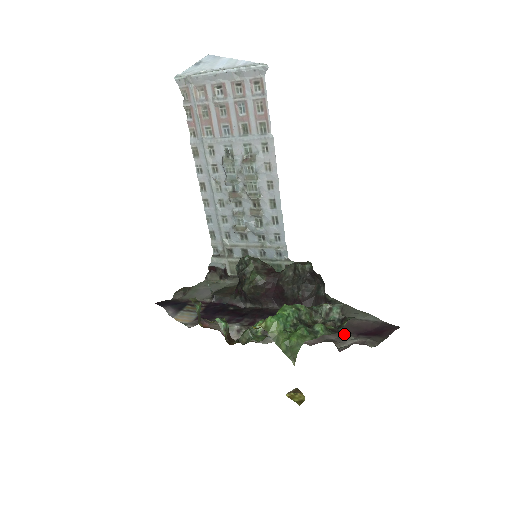
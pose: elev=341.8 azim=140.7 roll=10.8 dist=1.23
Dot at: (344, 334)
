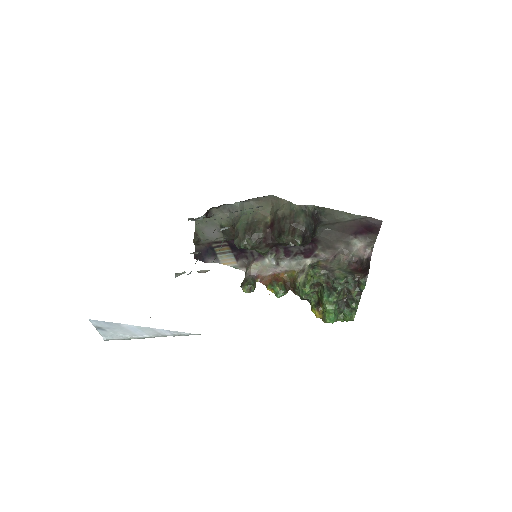
Dot at: (347, 242)
